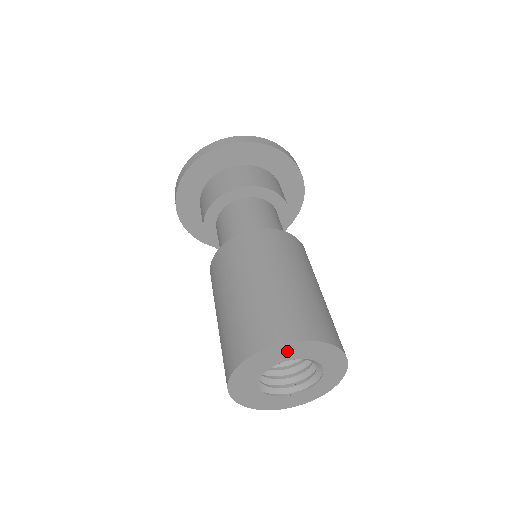
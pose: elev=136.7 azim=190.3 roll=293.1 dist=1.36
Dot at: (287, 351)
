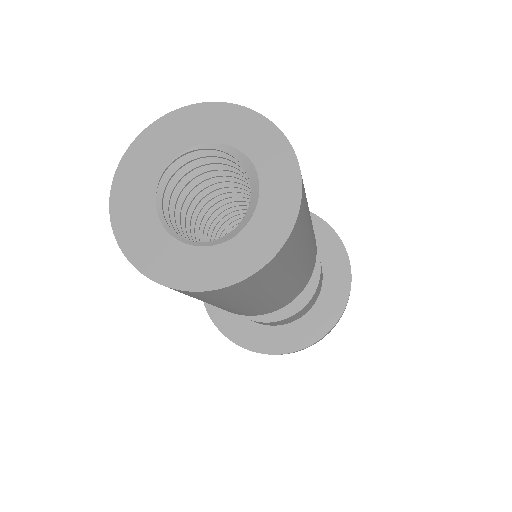
Dot at: (193, 124)
